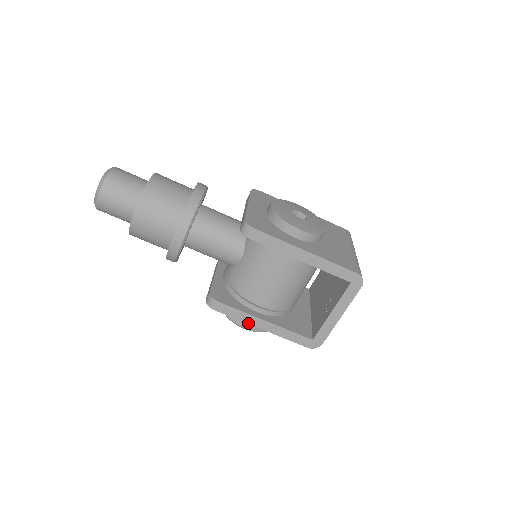
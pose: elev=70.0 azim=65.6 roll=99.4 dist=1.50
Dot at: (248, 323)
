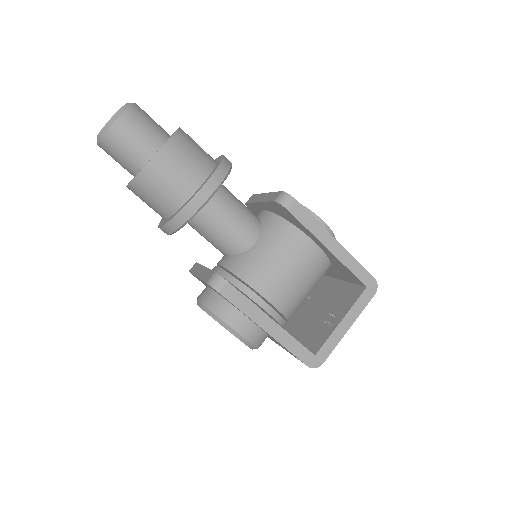
Dot at: (252, 319)
